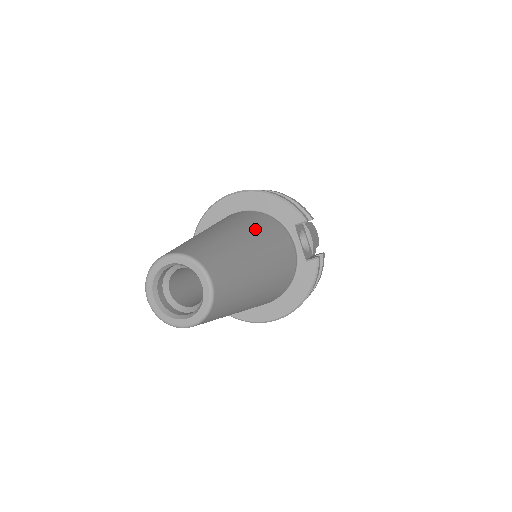
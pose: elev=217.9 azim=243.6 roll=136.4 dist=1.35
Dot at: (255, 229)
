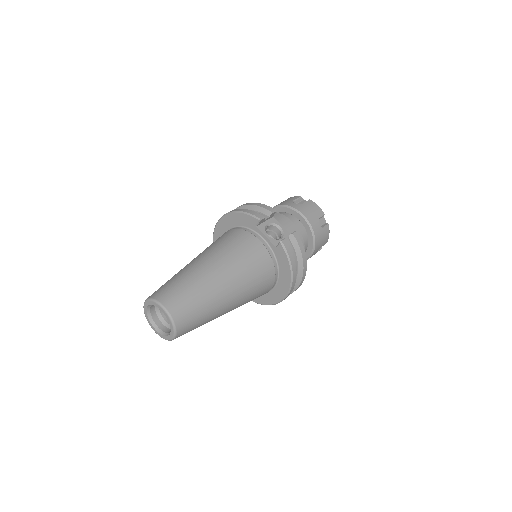
Dot at: (216, 249)
